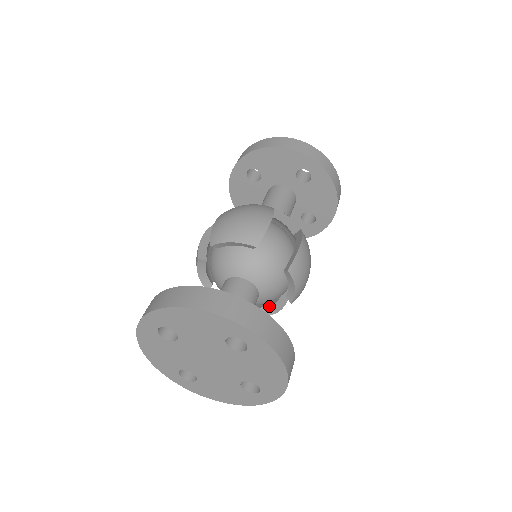
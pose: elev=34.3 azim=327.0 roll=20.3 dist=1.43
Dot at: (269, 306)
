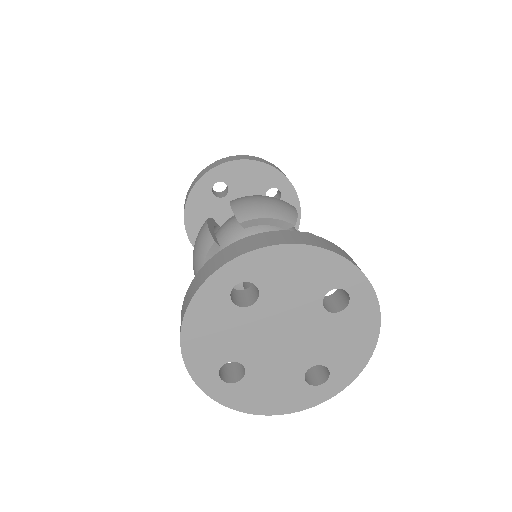
Dot at: occluded
